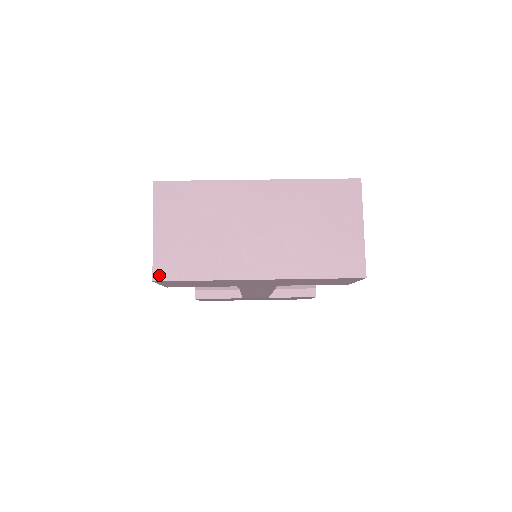
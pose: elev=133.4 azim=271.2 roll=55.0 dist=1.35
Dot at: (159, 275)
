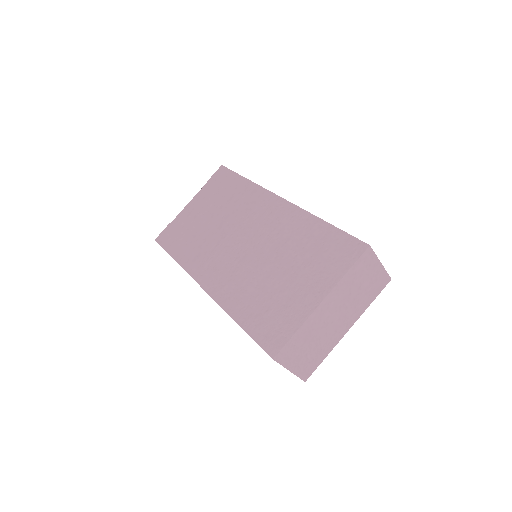
Dot at: (306, 378)
